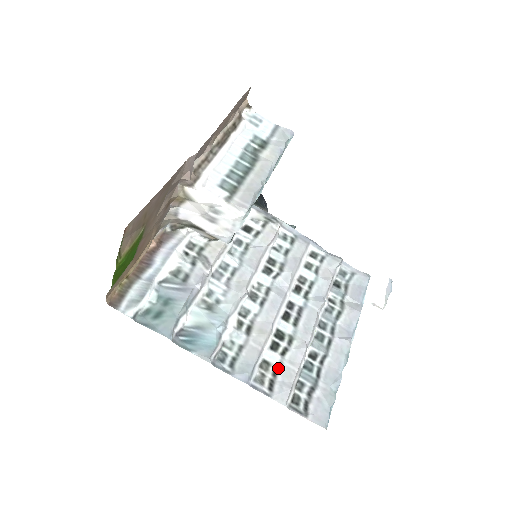
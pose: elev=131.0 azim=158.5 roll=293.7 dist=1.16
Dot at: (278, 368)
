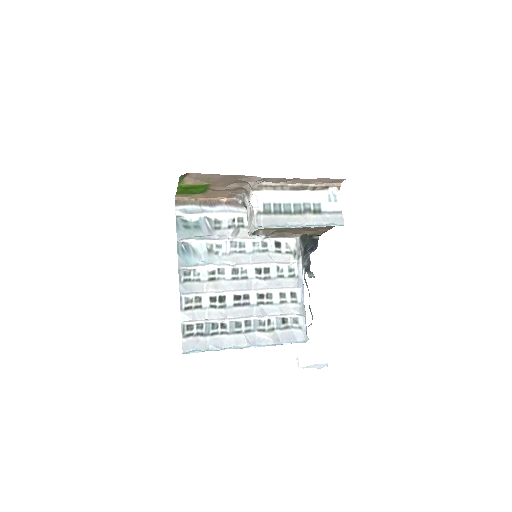
Dot at: (201, 307)
